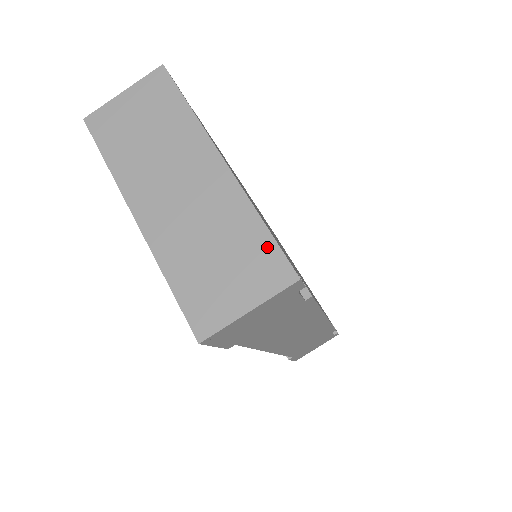
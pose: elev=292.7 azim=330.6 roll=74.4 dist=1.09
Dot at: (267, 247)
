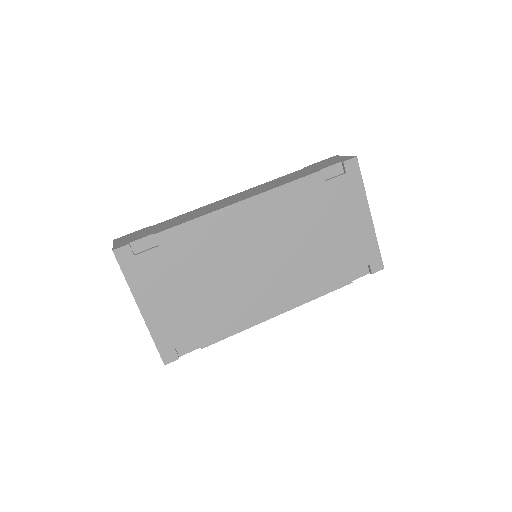
Dot at: (157, 348)
